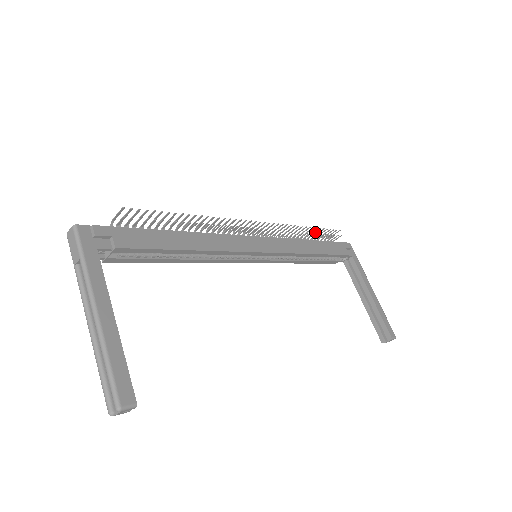
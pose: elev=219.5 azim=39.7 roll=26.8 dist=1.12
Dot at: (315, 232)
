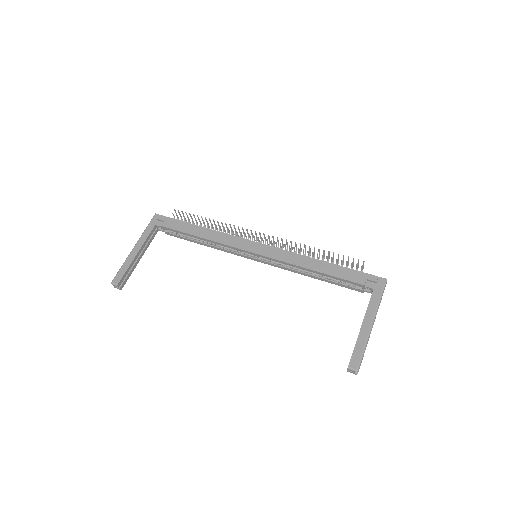
Dot at: occluded
